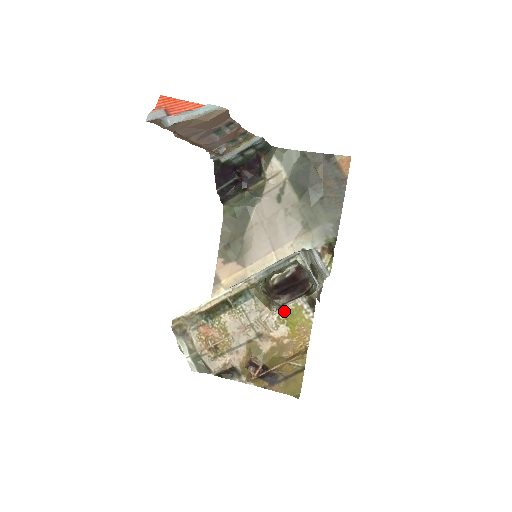
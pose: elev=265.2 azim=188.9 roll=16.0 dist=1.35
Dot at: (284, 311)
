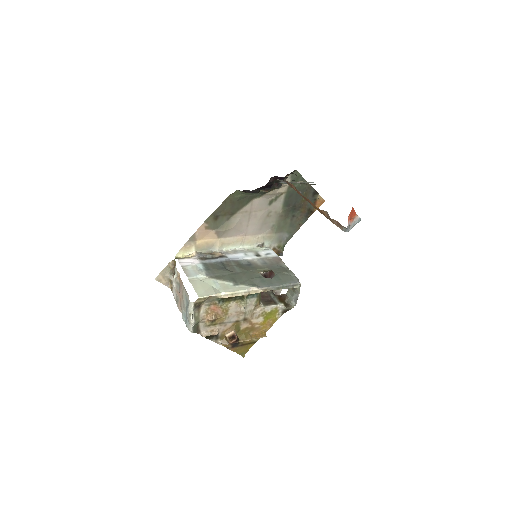
Dot at: (268, 310)
